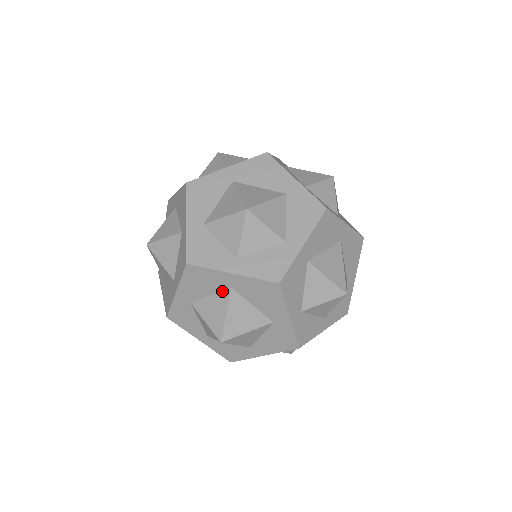
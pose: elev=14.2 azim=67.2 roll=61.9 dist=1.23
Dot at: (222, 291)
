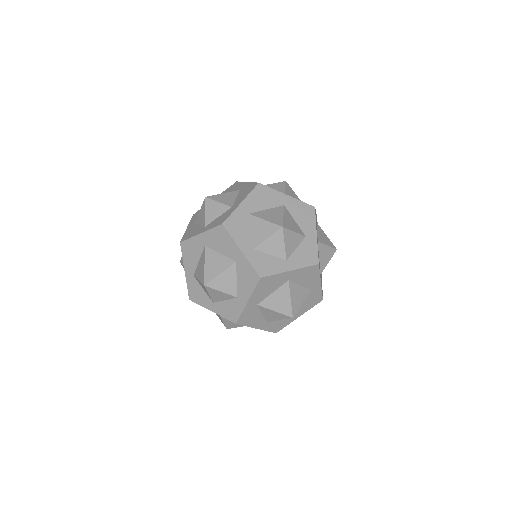
Dot at: occluded
